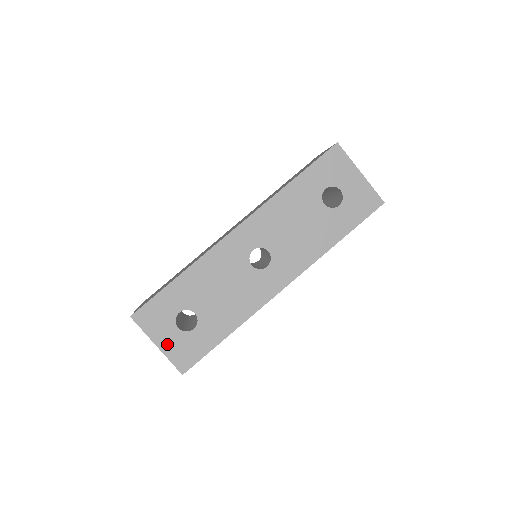
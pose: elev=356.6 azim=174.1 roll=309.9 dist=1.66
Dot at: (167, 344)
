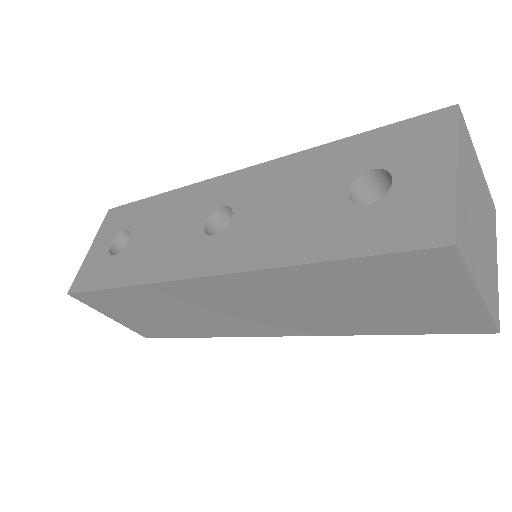
Dot at: (93, 254)
